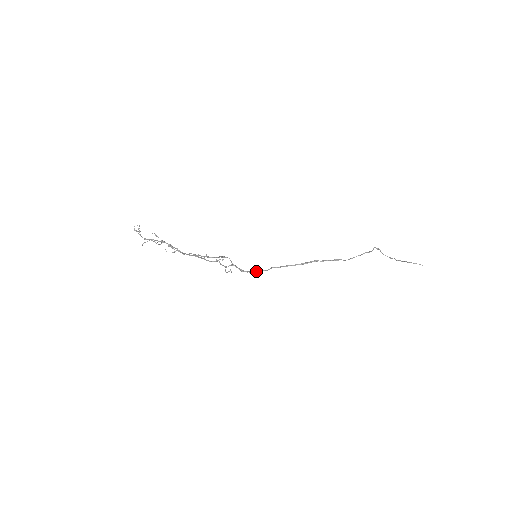
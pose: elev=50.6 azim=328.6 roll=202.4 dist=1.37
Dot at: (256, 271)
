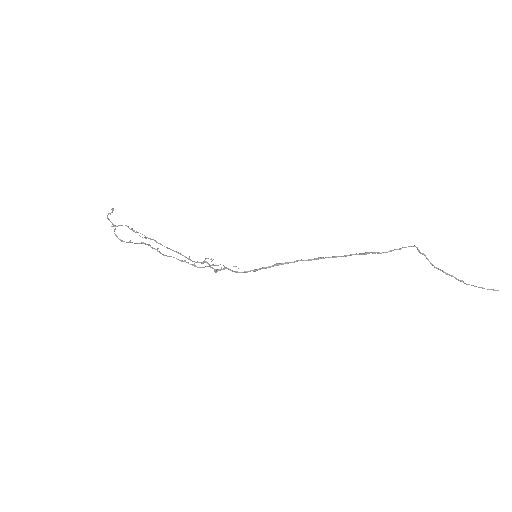
Dot at: (255, 269)
